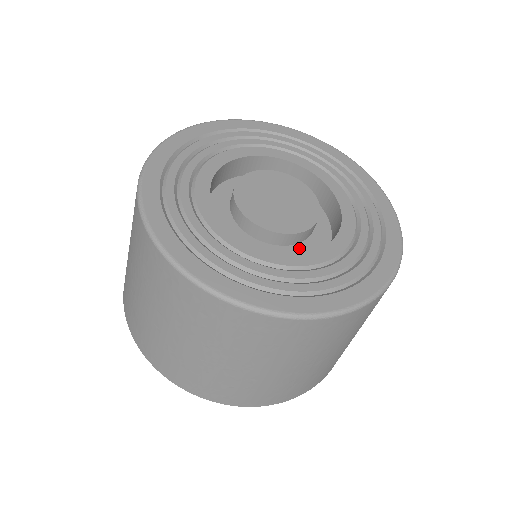
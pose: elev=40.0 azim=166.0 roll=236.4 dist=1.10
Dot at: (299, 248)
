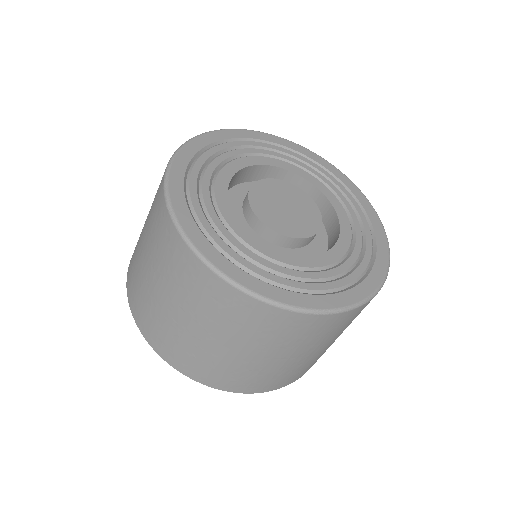
Dot at: occluded
